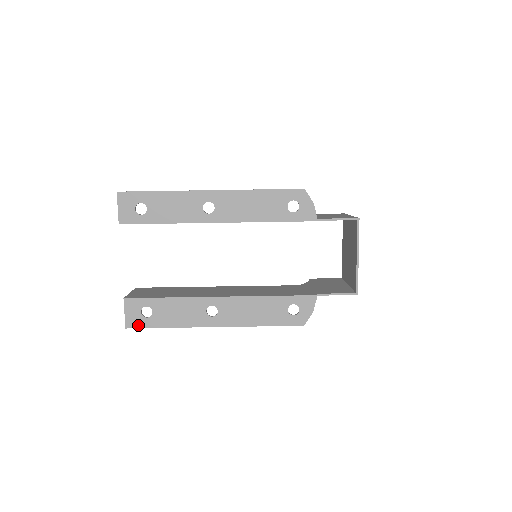
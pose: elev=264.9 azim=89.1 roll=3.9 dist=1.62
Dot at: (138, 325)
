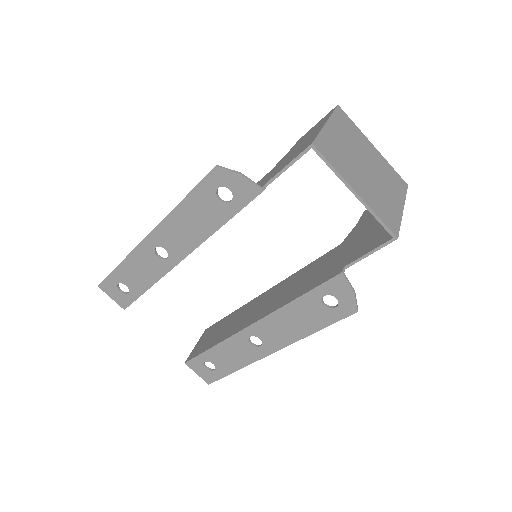
Dot at: (214, 378)
